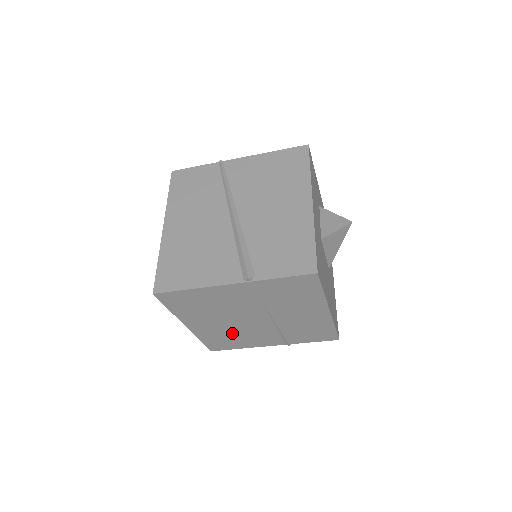
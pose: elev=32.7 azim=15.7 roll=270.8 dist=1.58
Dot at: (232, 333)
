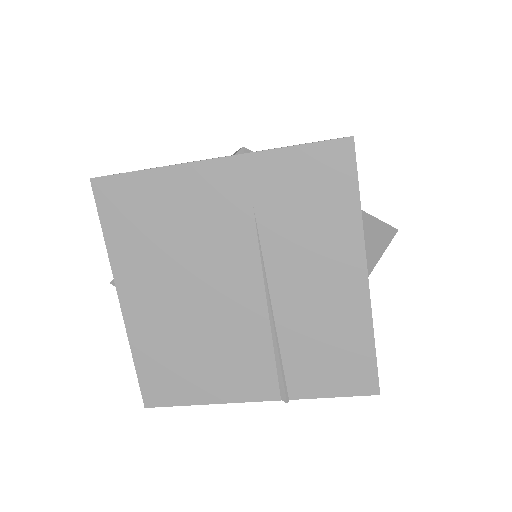
Dot at: (191, 338)
